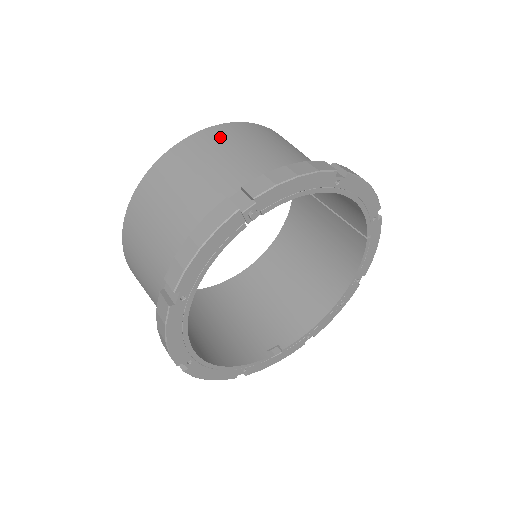
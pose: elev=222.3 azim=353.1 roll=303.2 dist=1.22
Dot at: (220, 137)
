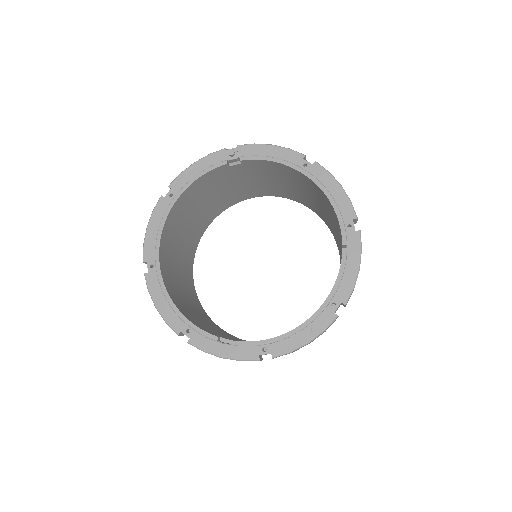
Dot at: occluded
